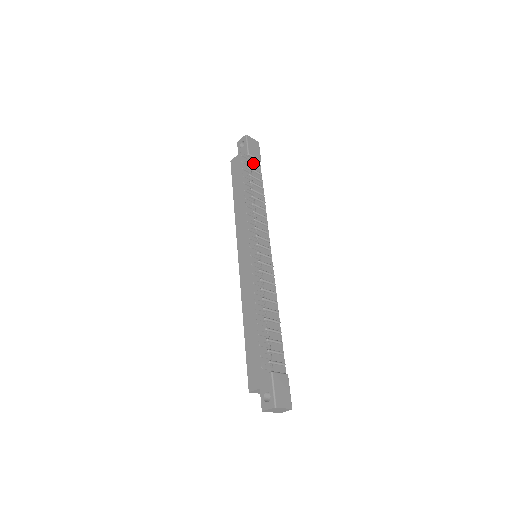
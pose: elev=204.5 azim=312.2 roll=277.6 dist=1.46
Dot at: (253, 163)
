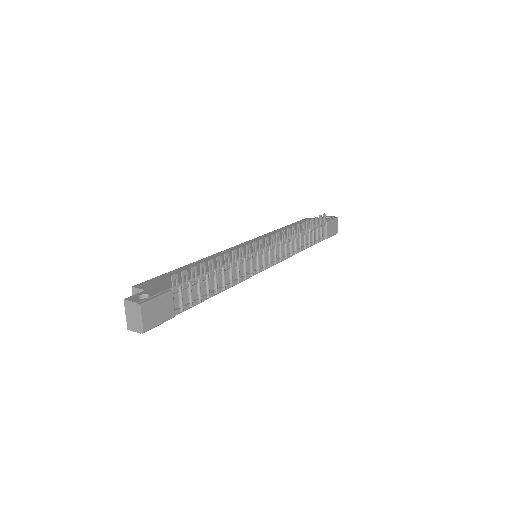
Dot at: (322, 230)
